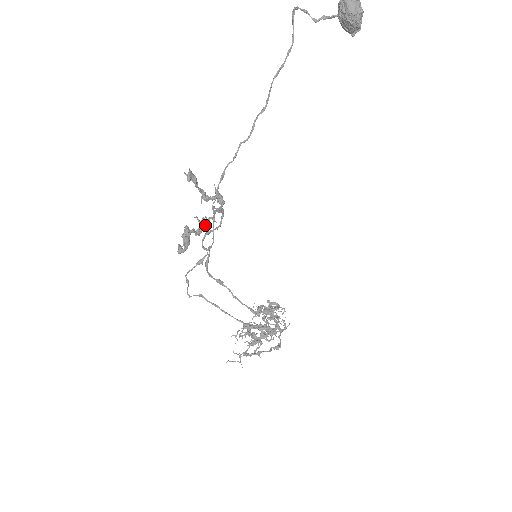
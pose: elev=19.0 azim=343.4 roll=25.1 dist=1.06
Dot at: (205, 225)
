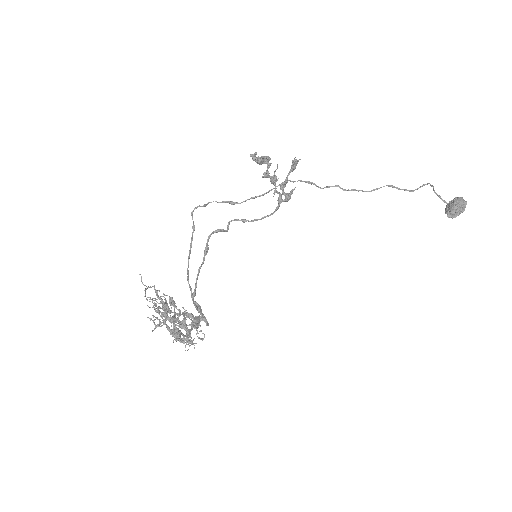
Dot at: (272, 181)
